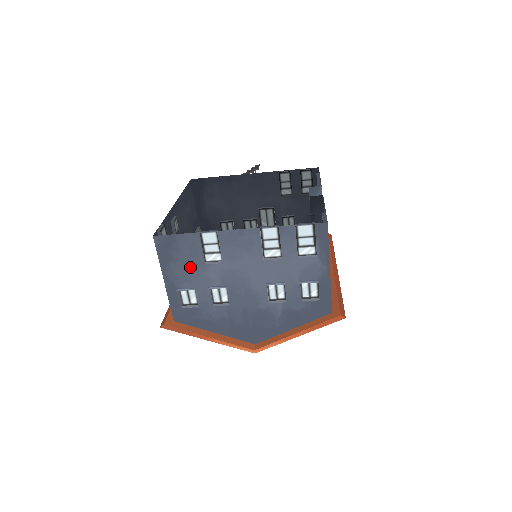
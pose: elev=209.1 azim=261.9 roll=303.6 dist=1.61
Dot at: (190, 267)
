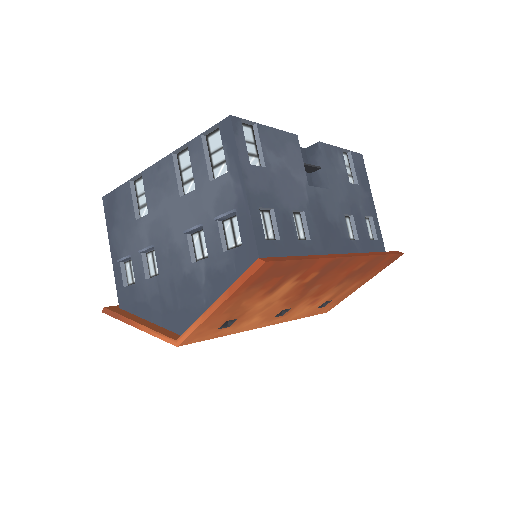
Dot at: (127, 228)
